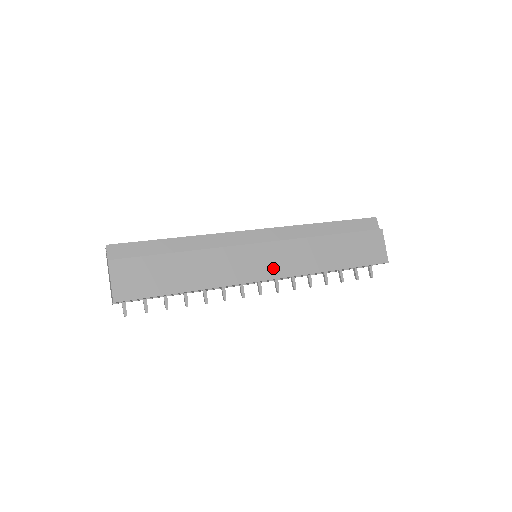
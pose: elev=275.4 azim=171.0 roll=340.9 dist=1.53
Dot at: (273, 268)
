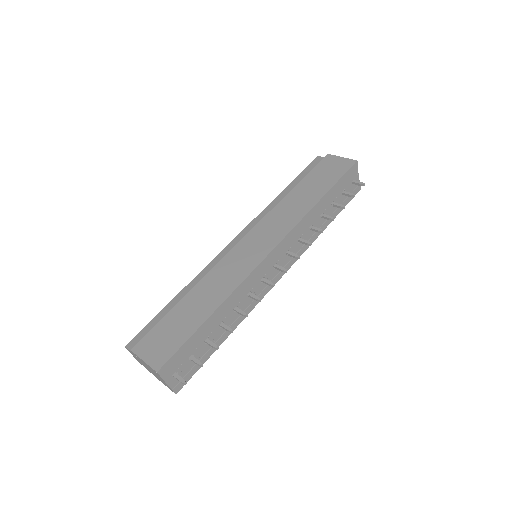
Dot at: (268, 241)
